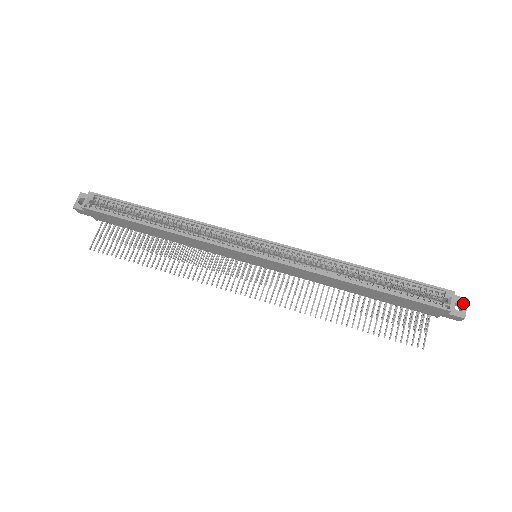
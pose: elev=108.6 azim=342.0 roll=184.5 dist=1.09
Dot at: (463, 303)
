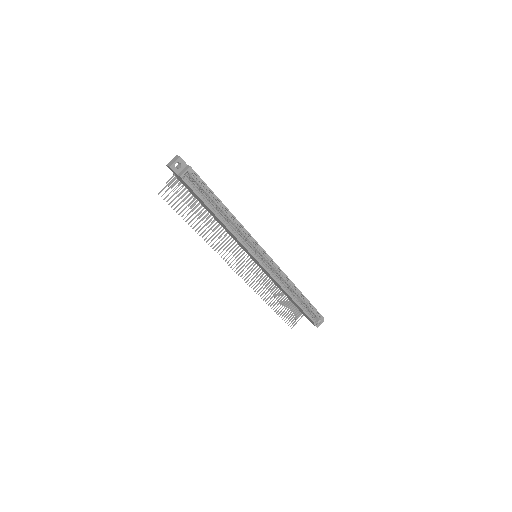
Dot at: (322, 321)
